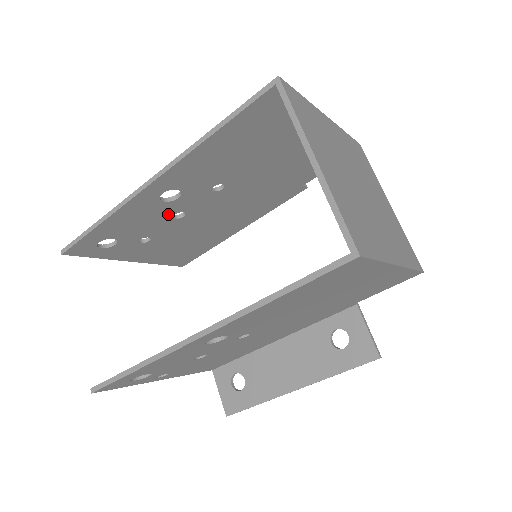
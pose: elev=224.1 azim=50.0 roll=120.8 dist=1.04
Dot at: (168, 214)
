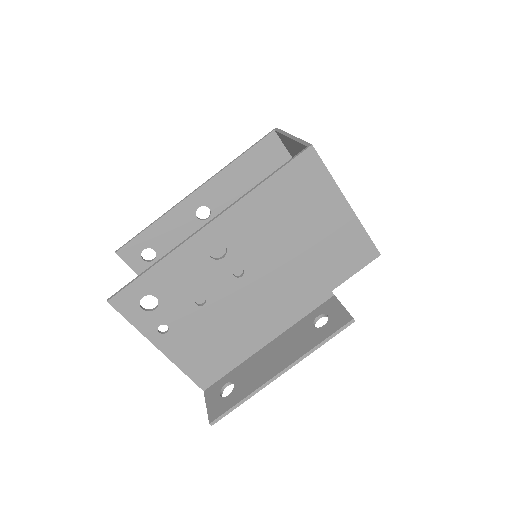
Dot at: occluded
